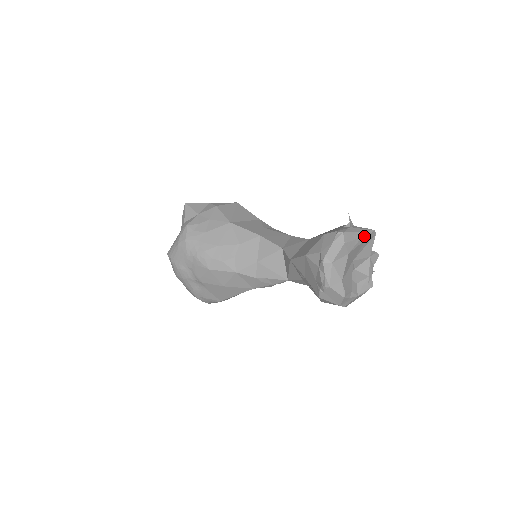
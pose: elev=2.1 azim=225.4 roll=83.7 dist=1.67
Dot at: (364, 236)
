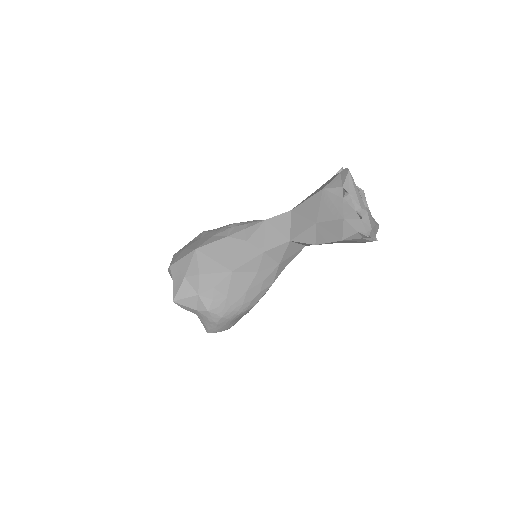
Dot at: occluded
